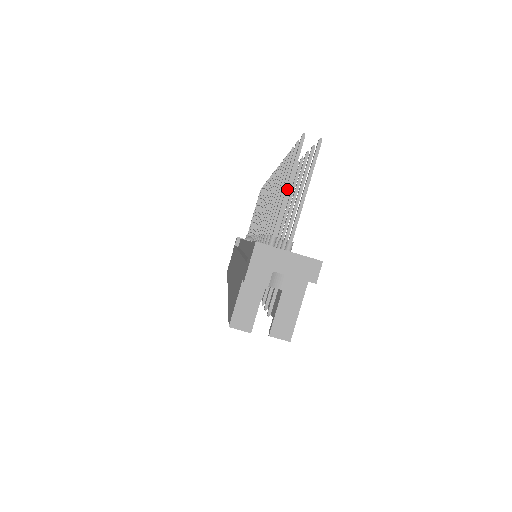
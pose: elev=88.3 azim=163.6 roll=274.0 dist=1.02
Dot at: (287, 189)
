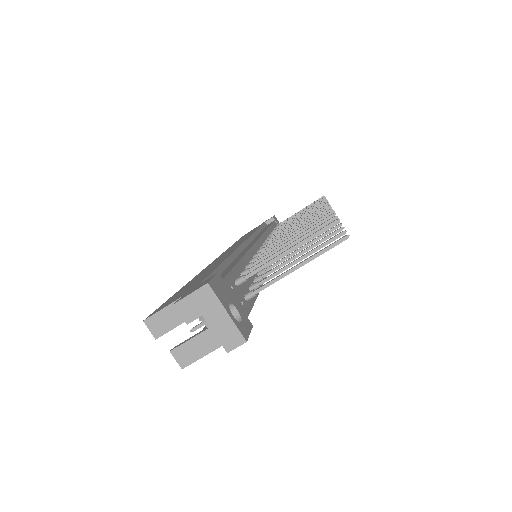
Dot at: (286, 252)
